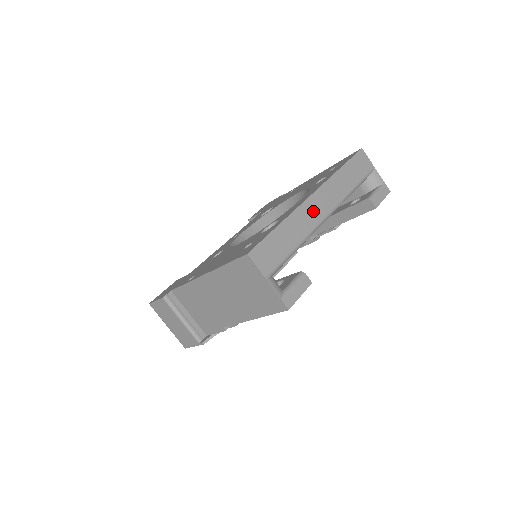
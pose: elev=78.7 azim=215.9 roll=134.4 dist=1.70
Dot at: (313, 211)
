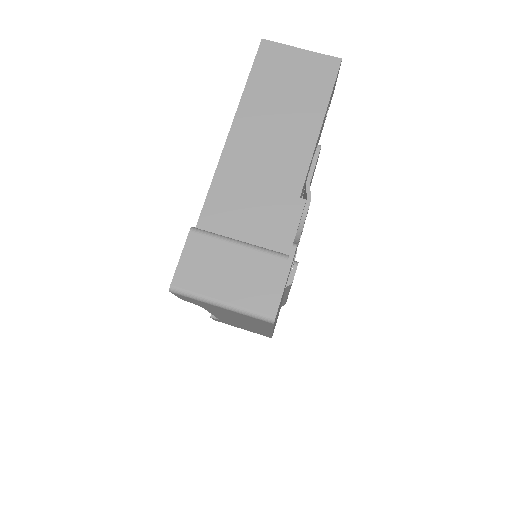
Dot at: occluded
